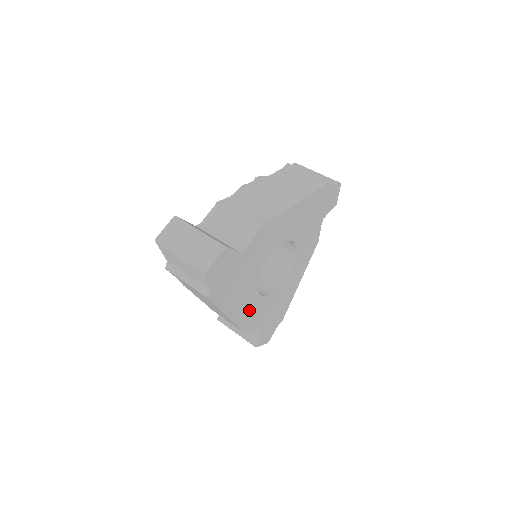
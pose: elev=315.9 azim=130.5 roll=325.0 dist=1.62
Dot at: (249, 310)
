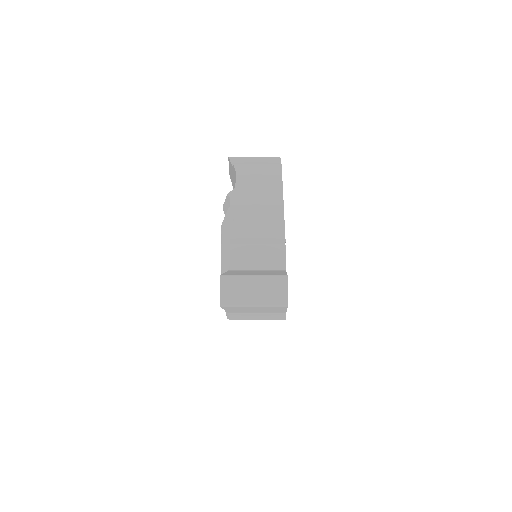
Dot at: occluded
